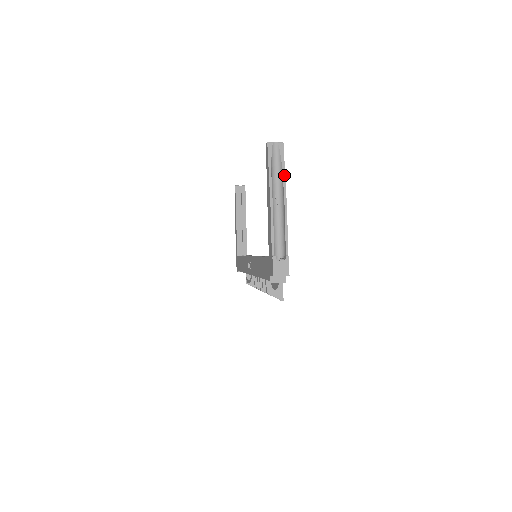
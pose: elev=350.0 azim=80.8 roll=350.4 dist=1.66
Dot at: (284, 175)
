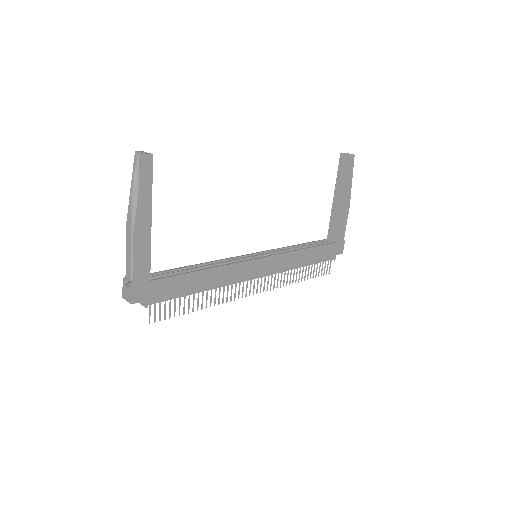
Dot at: (139, 194)
